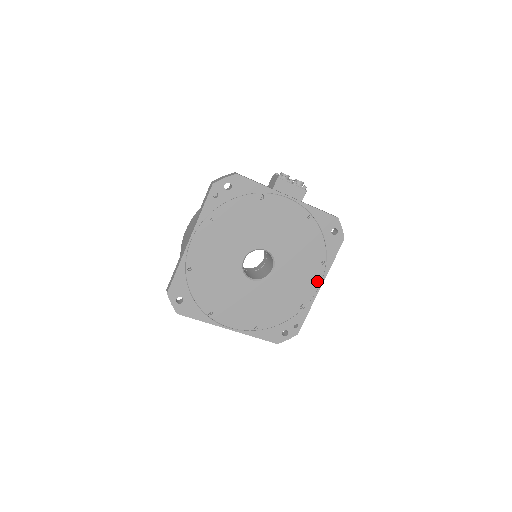
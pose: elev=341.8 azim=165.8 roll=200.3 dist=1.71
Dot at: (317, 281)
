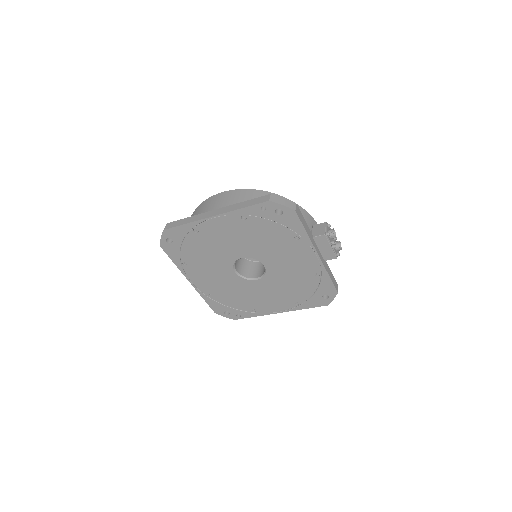
Dot at: (281, 308)
